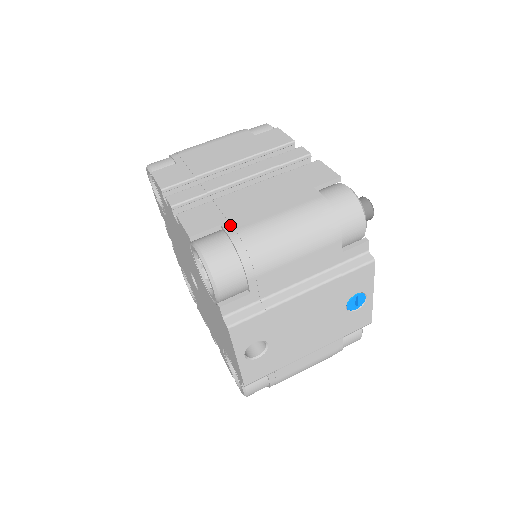
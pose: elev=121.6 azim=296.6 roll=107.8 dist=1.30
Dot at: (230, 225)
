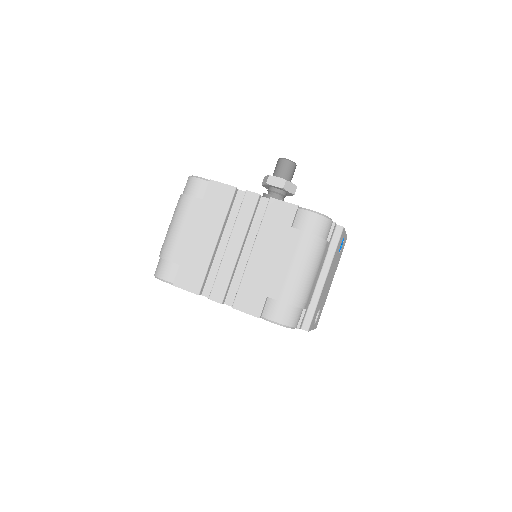
Dot at: (273, 293)
